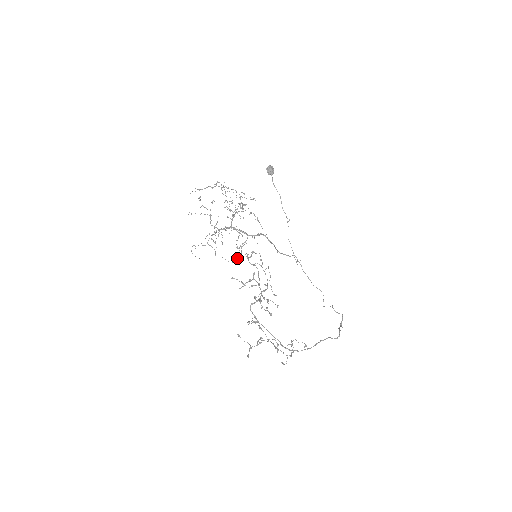
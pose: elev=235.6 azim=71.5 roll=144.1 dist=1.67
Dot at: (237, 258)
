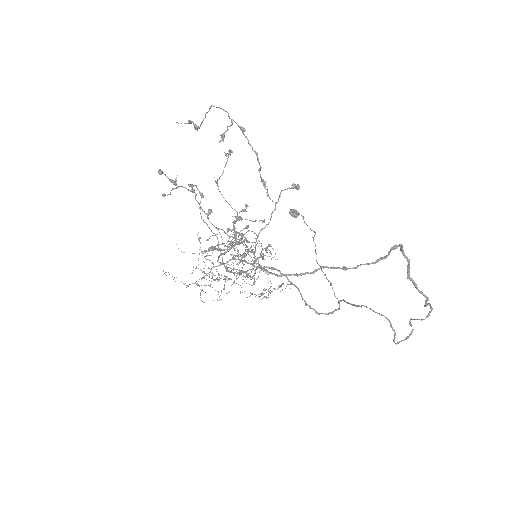
Dot at: (229, 278)
